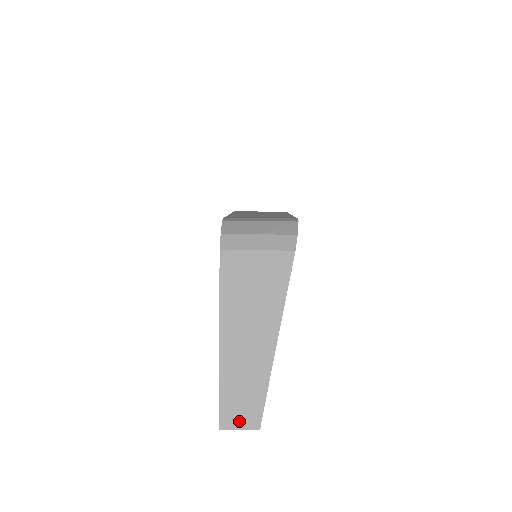
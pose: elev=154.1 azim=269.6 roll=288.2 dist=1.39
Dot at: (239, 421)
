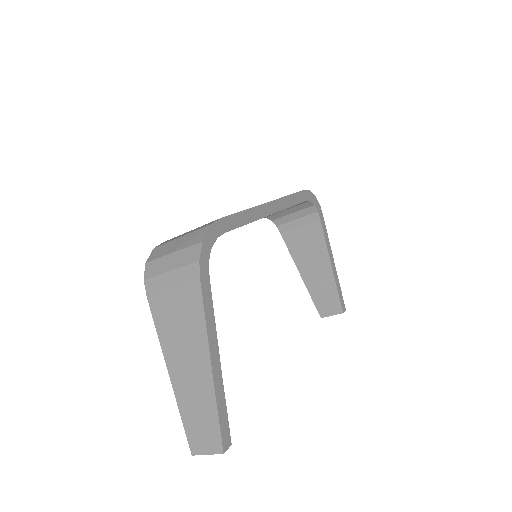
Dot at: (204, 446)
